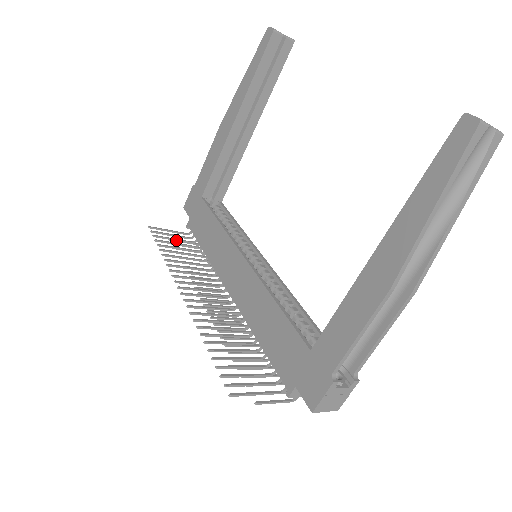
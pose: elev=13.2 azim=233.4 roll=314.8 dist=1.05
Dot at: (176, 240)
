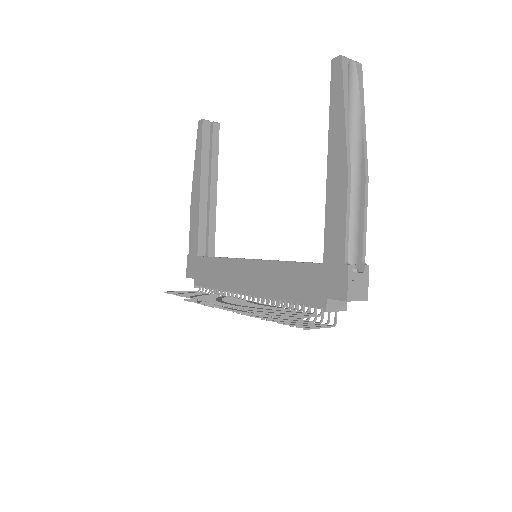
Dot at: occluded
